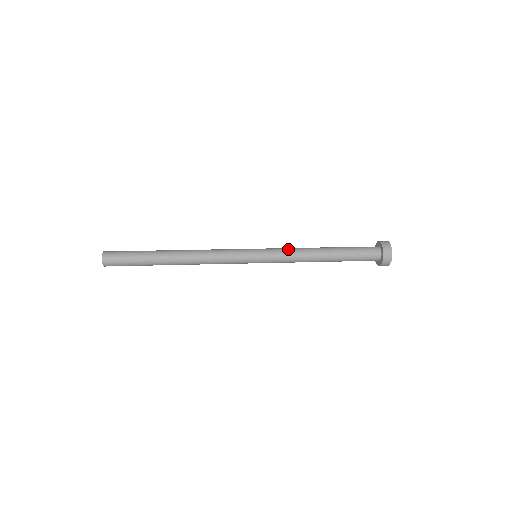
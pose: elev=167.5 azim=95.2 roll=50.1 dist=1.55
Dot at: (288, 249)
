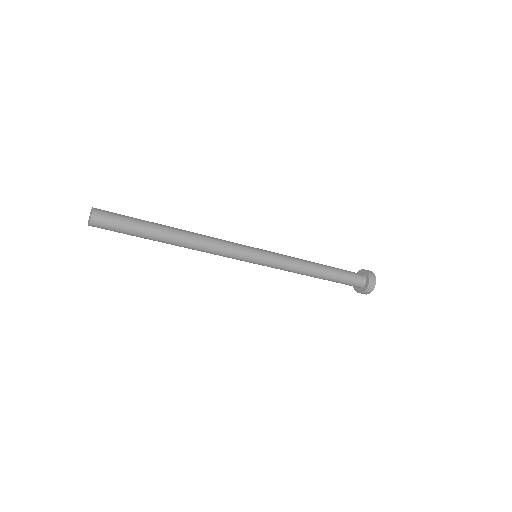
Dot at: occluded
